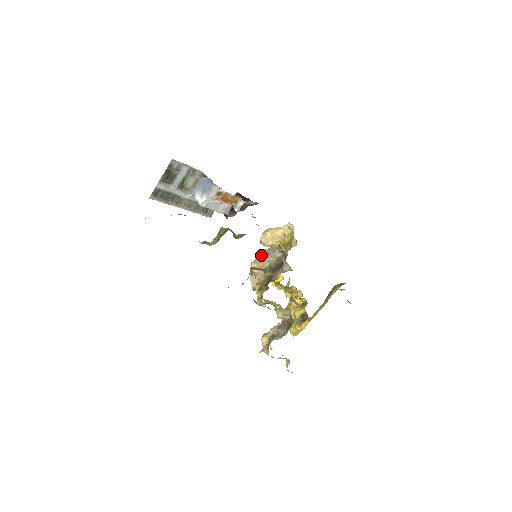
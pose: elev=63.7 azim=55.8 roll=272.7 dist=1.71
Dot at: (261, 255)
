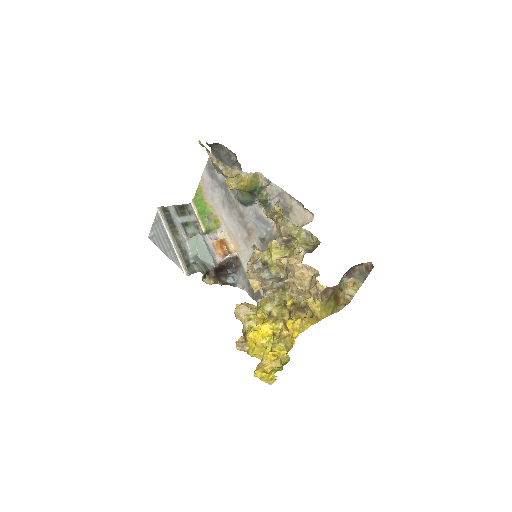
Dot at: occluded
